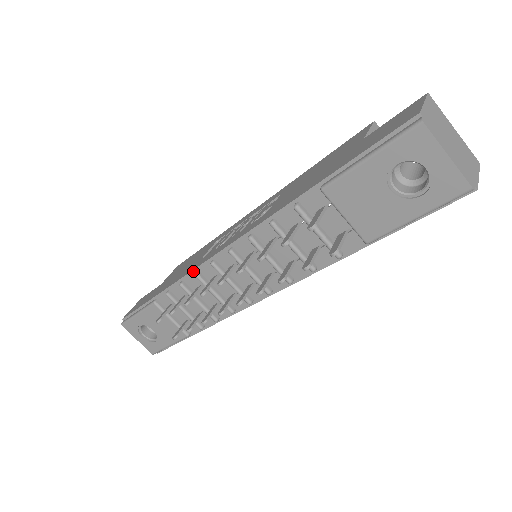
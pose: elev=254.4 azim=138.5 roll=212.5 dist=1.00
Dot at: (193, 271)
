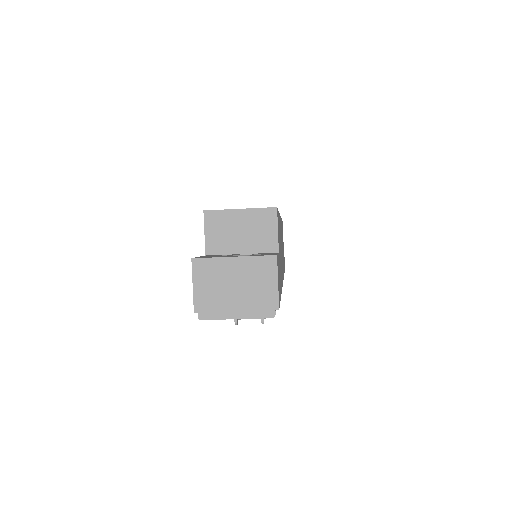
Dot at: occluded
